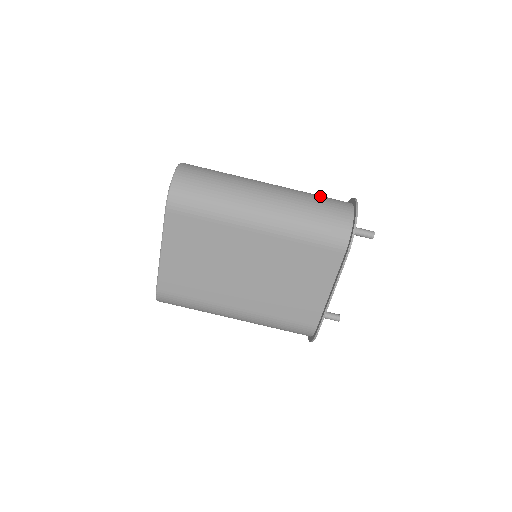
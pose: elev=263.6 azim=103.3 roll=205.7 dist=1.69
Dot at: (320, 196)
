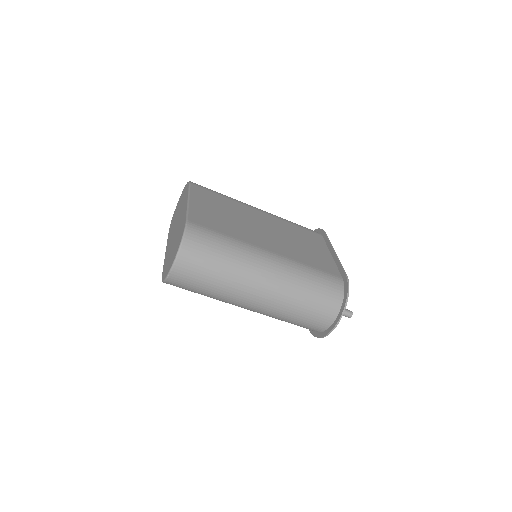
Dot at: (309, 307)
